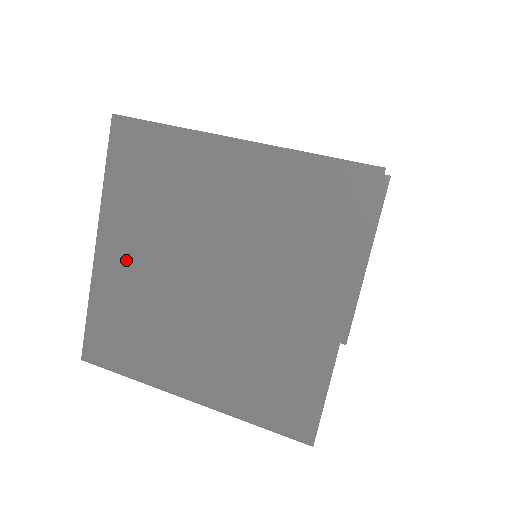
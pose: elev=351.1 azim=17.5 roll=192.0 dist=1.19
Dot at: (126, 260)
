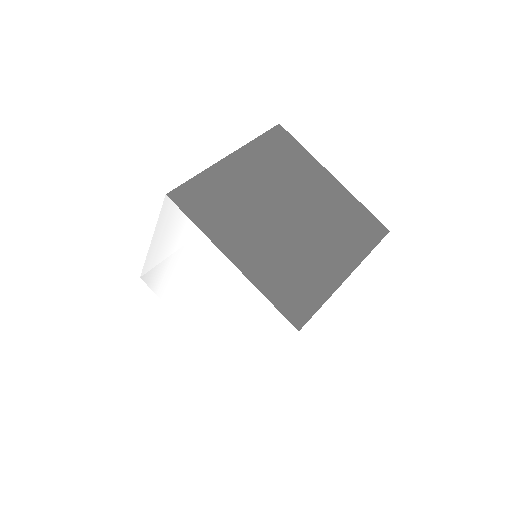
Dot at: (242, 174)
